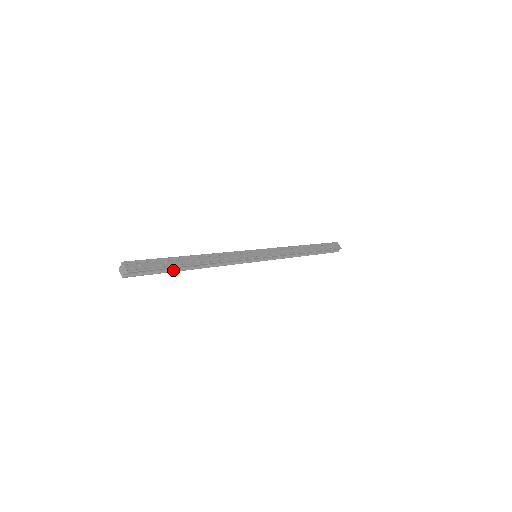
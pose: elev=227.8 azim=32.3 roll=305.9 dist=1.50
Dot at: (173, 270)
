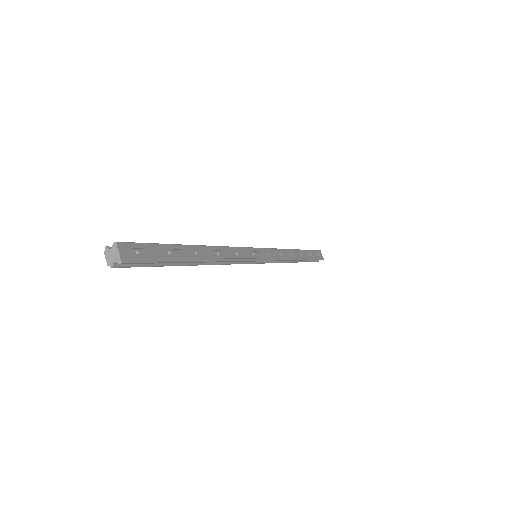
Dot at: (173, 263)
